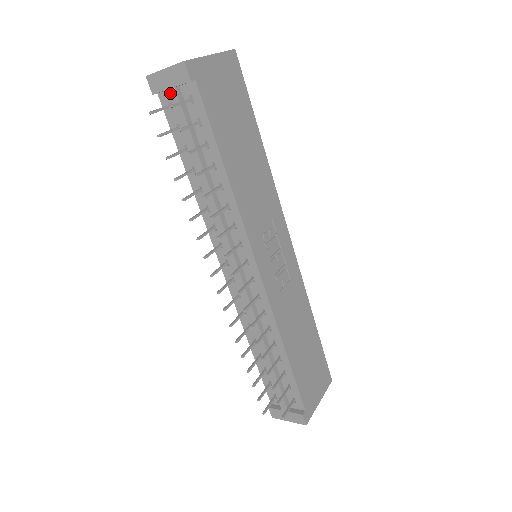
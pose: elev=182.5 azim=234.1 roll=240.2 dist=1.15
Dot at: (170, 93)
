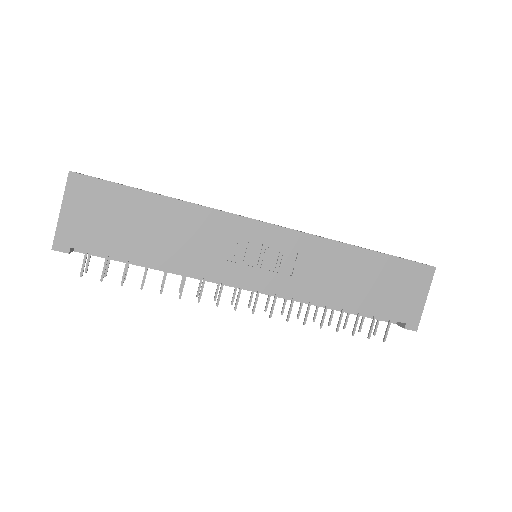
Dot at: (78, 251)
